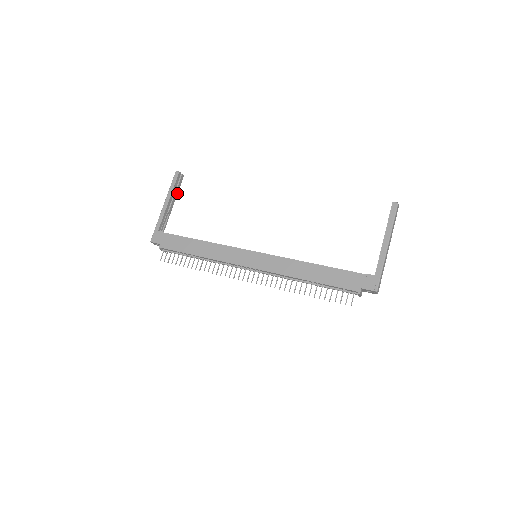
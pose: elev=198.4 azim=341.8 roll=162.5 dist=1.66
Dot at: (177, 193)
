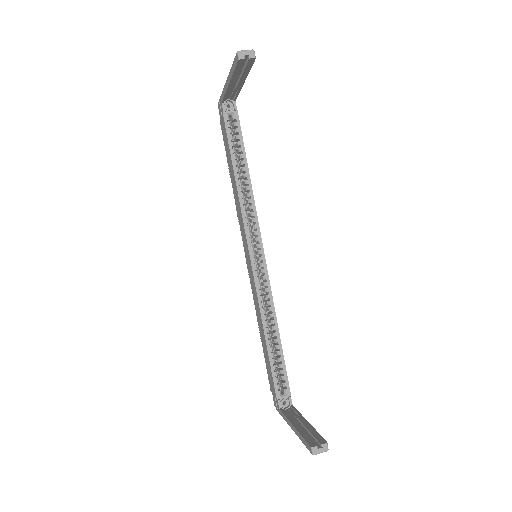
Dot at: (248, 73)
